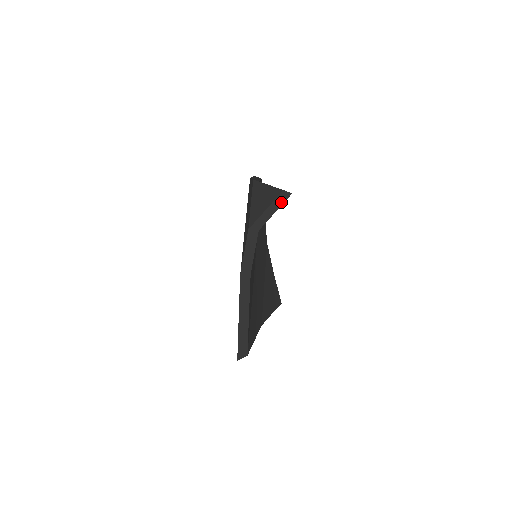
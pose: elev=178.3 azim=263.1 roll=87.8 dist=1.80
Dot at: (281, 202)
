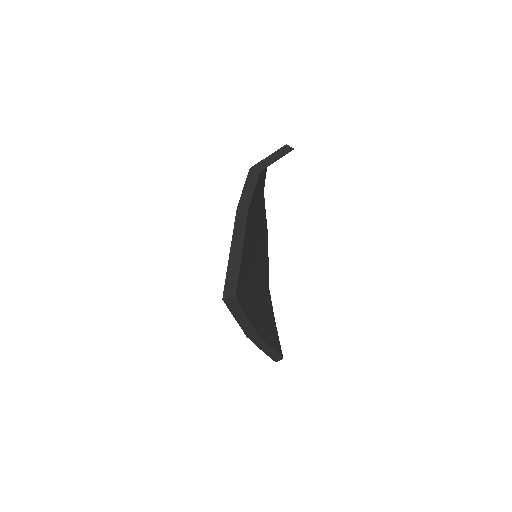
Dot at: (284, 153)
